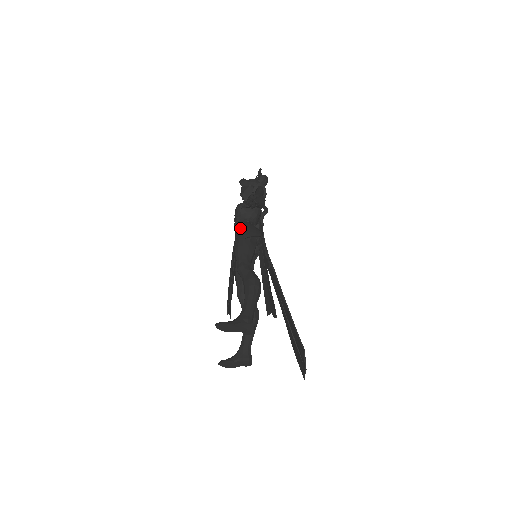
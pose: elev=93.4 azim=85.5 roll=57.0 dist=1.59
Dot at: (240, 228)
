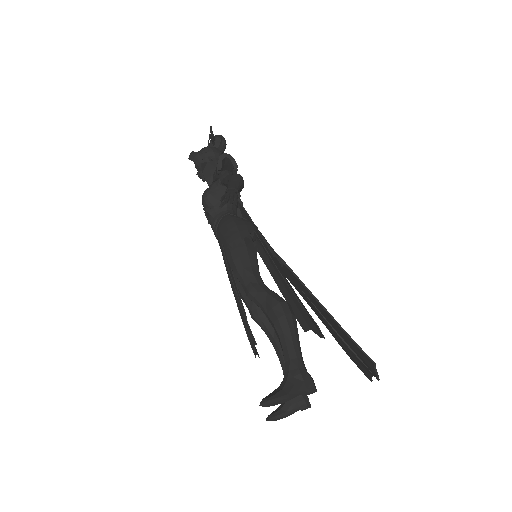
Dot at: (222, 229)
